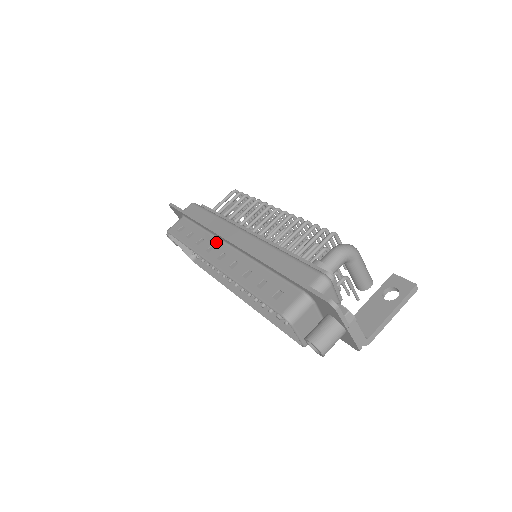
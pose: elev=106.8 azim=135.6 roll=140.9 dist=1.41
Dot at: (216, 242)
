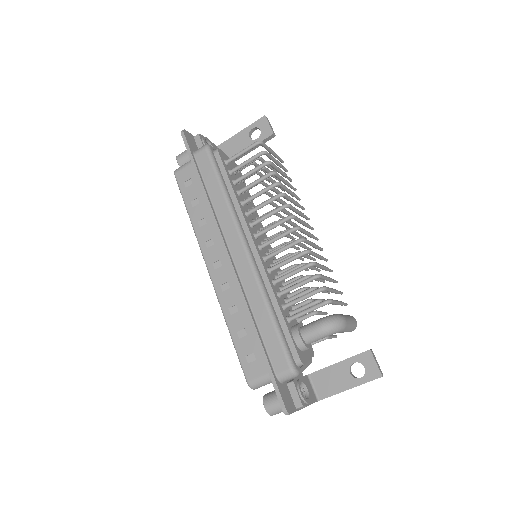
Dot at: (217, 238)
